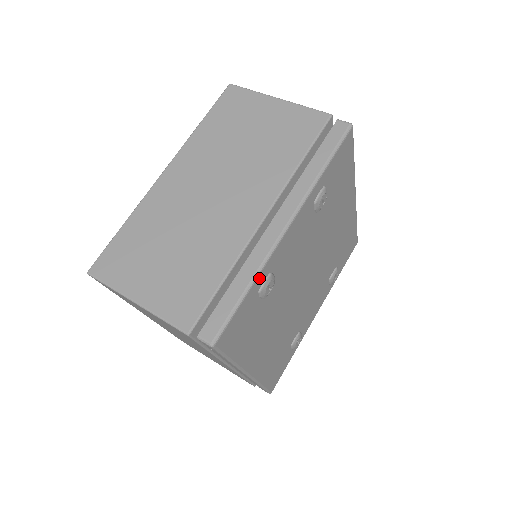
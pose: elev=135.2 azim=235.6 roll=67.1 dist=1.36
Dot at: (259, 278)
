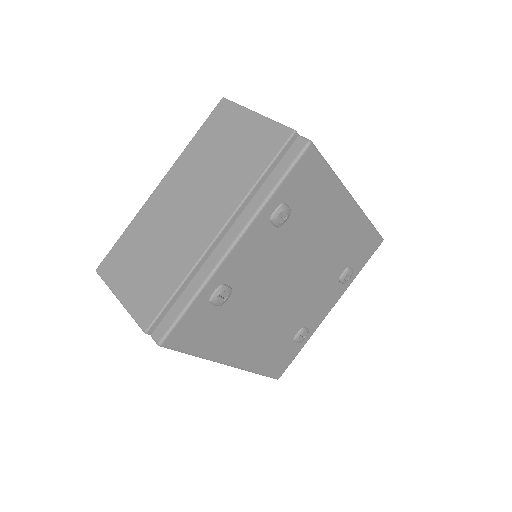
Dot at: (205, 290)
